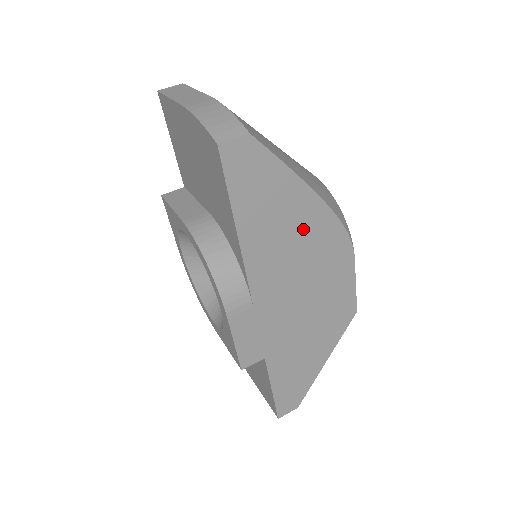
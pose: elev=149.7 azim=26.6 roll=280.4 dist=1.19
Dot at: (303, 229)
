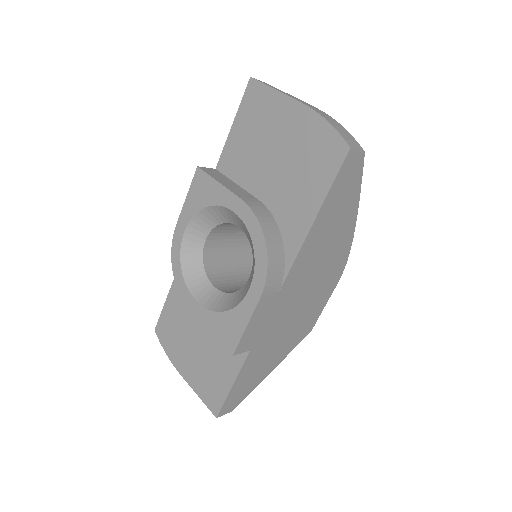
Dot at: (335, 244)
